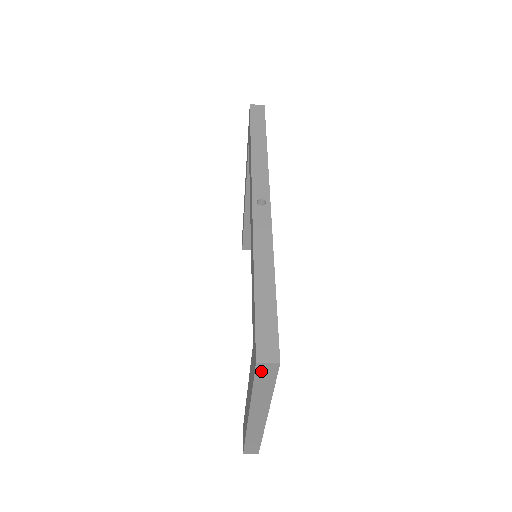
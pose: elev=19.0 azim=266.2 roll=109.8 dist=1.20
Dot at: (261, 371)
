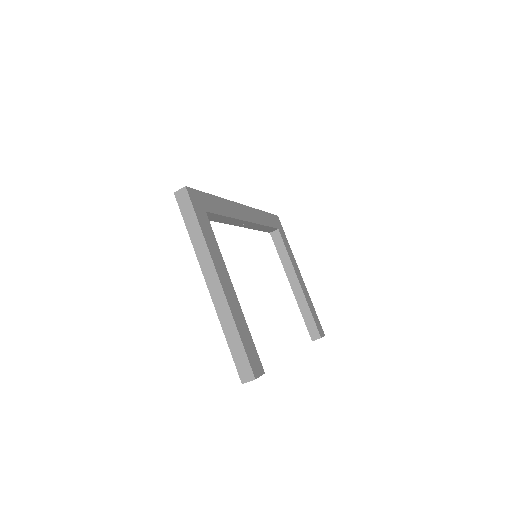
Dot at: (181, 202)
